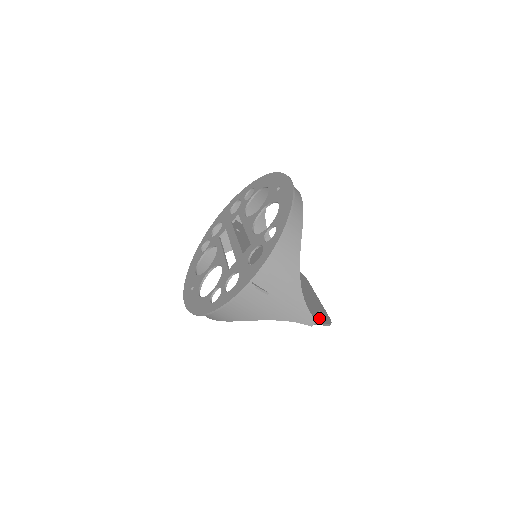
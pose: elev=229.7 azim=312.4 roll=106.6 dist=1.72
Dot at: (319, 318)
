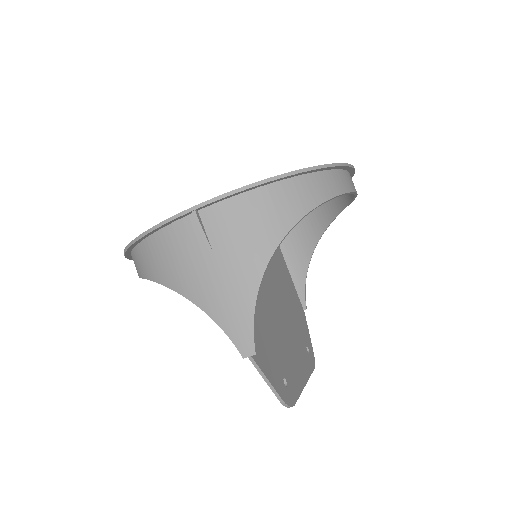
Dot at: (271, 372)
